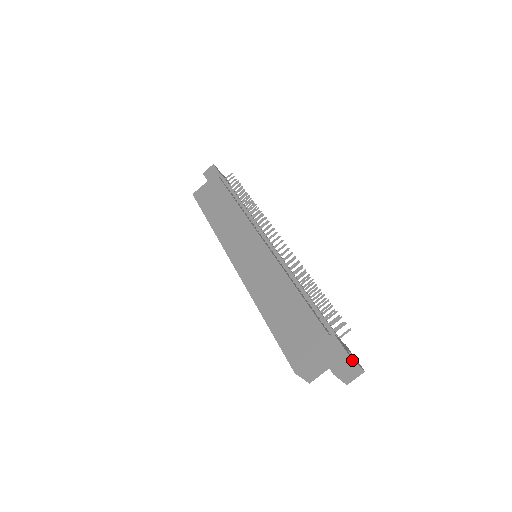
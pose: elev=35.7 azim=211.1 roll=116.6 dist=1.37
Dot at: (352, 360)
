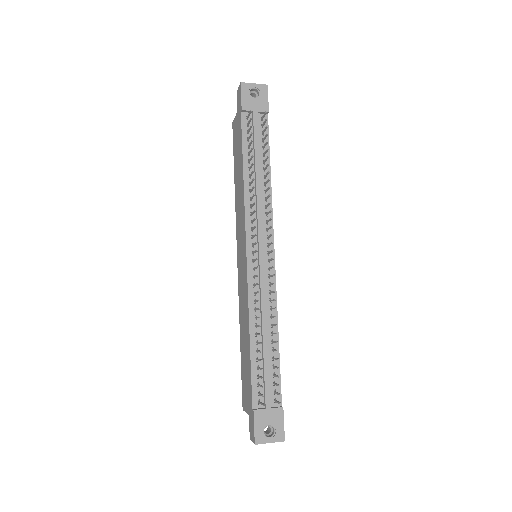
Dot at: (255, 444)
